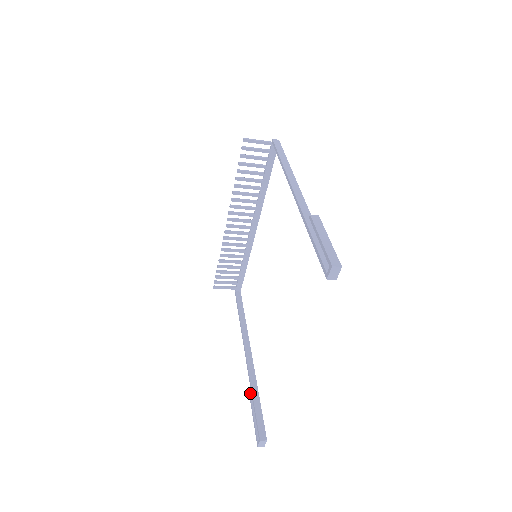
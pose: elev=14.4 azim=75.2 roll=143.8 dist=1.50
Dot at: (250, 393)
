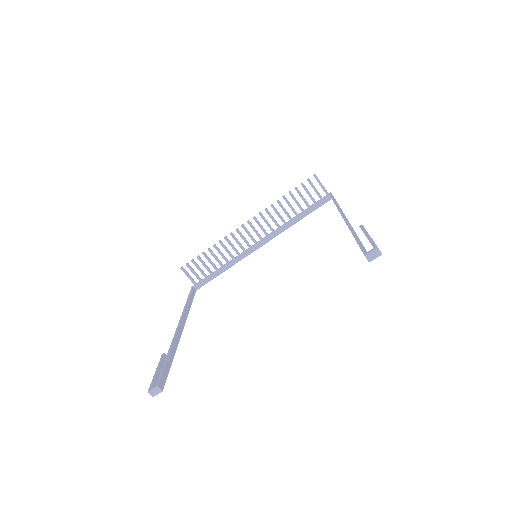
Dot at: (164, 353)
